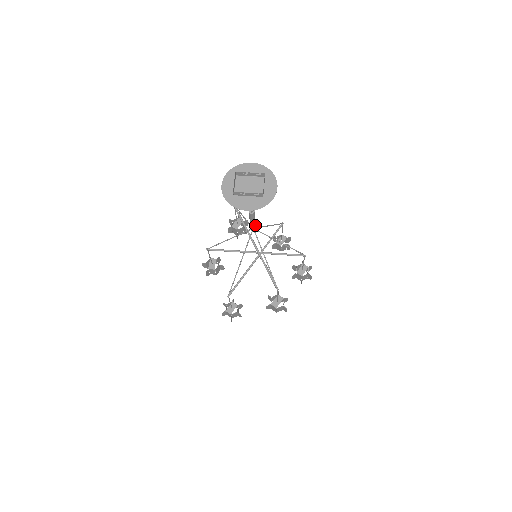
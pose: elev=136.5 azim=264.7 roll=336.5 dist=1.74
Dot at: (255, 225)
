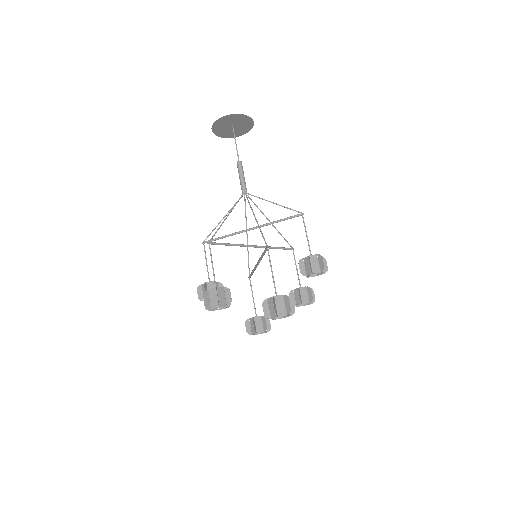
Dot at: (245, 184)
